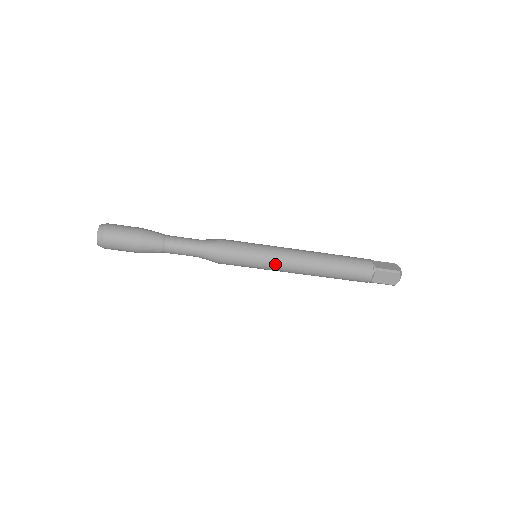
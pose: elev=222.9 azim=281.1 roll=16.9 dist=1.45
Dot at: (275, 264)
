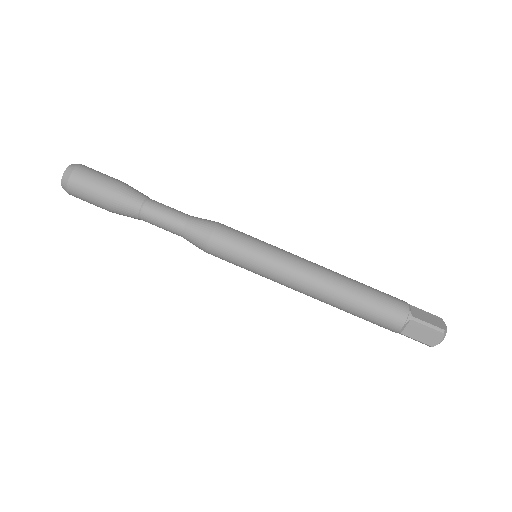
Dot at: (284, 252)
